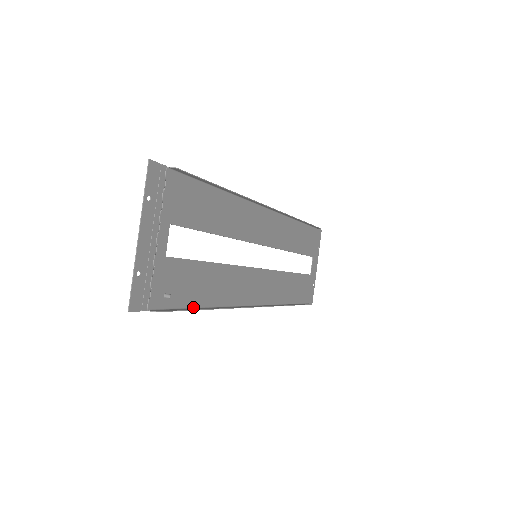
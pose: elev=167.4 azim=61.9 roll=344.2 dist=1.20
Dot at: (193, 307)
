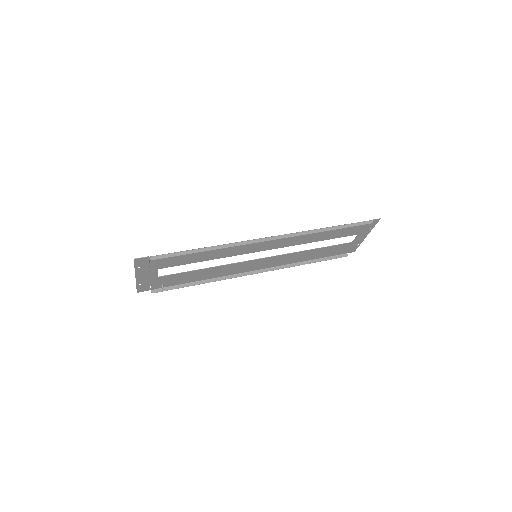
Dot at: (188, 283)
